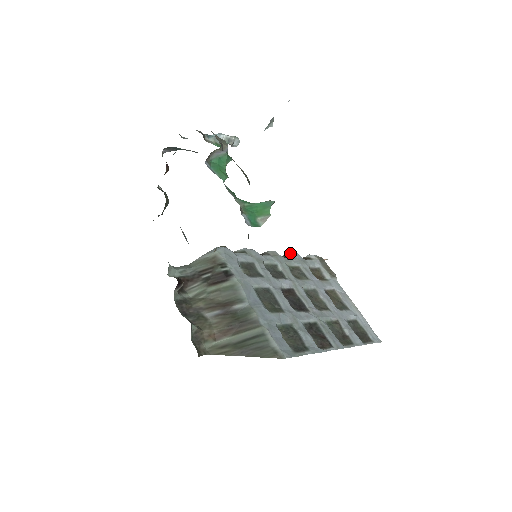
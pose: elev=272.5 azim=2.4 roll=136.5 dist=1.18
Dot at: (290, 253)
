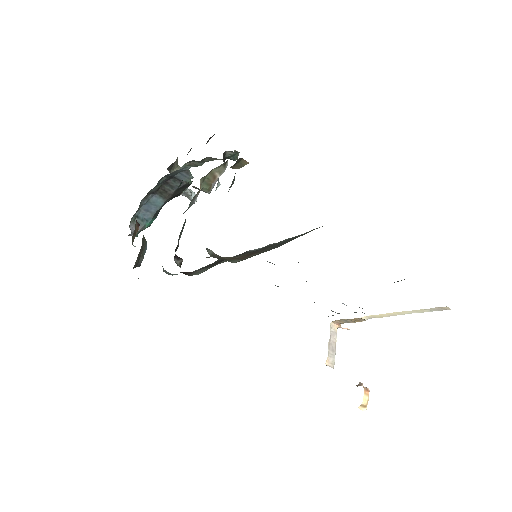
Dot at: occluded
